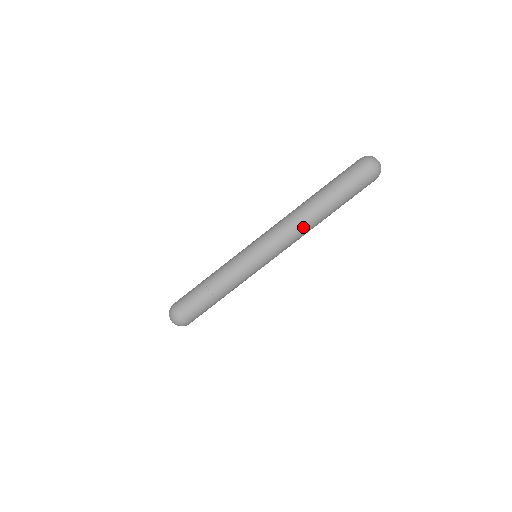
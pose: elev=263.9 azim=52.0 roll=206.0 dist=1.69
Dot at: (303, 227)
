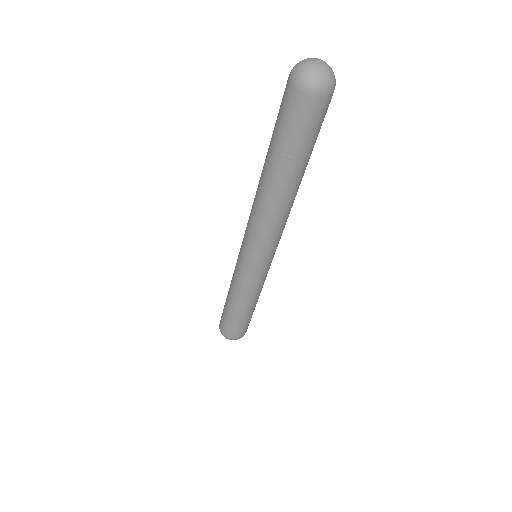
Dot at: (289, 212)
